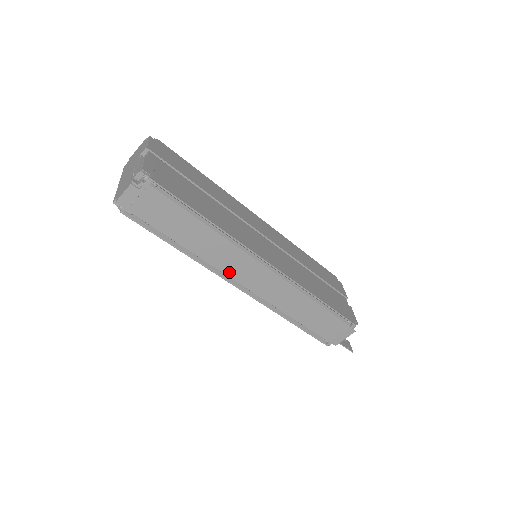
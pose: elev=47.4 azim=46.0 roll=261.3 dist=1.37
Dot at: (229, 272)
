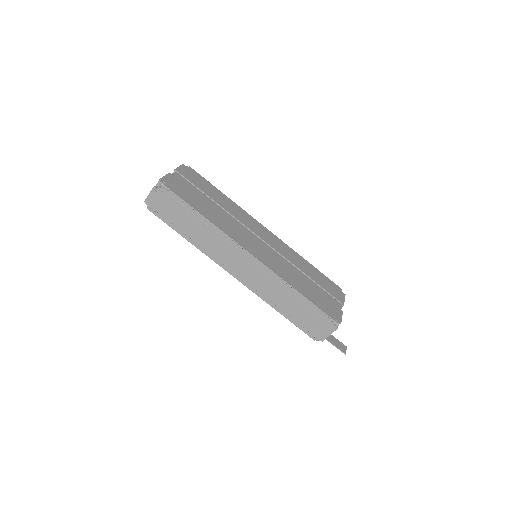
Dot at: (224, 261)
